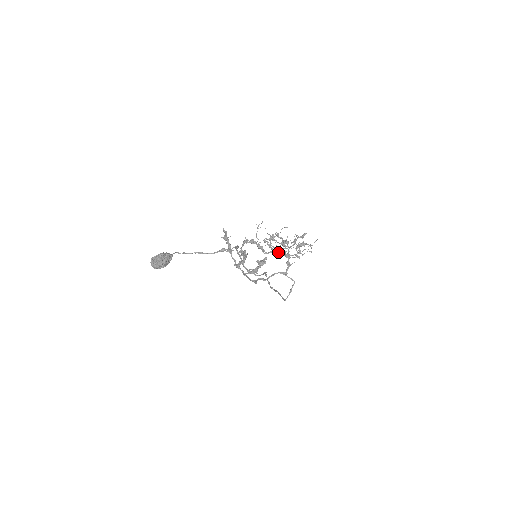
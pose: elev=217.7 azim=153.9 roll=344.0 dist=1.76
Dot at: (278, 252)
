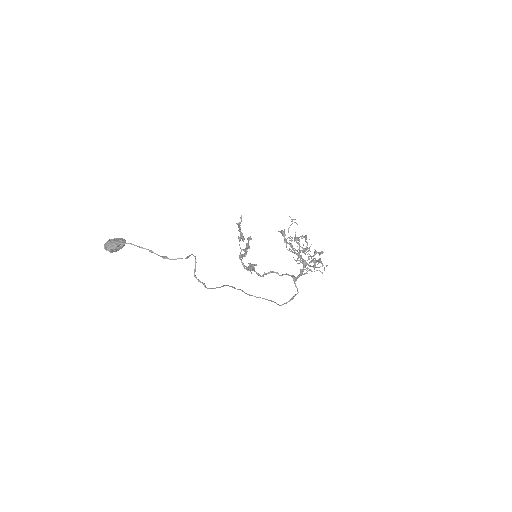
Dot at: (298, 255)
